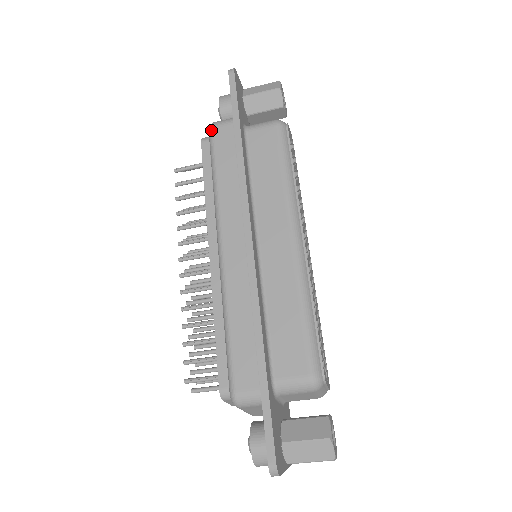
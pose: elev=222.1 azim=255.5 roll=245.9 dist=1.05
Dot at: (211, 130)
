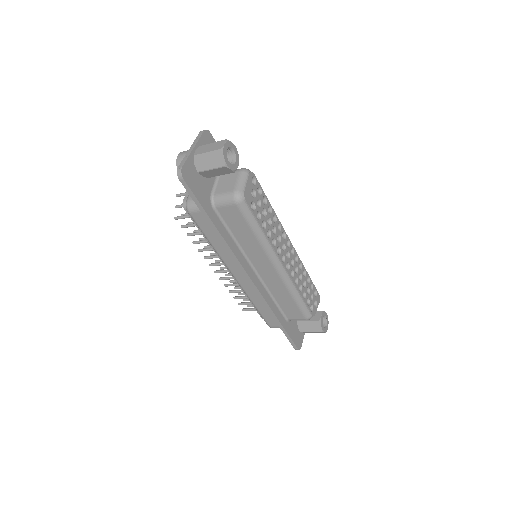
Dot at: (189, 214)
